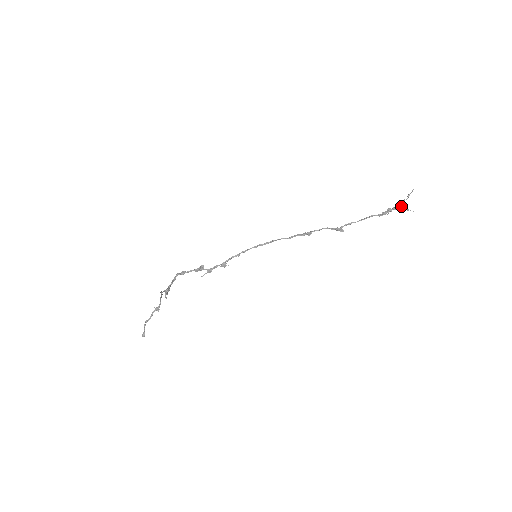
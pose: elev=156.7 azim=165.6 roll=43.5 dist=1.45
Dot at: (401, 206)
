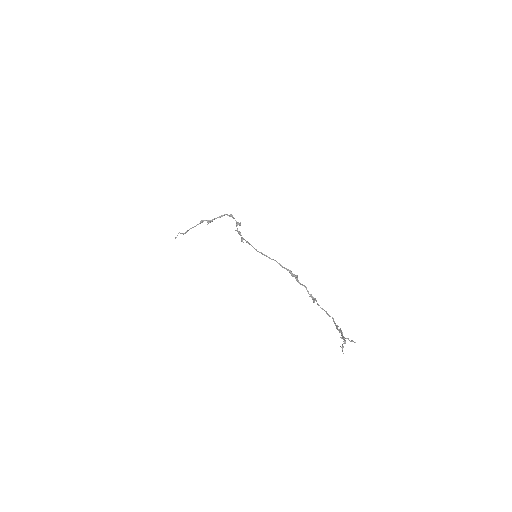
Dot at: (344, 339)
